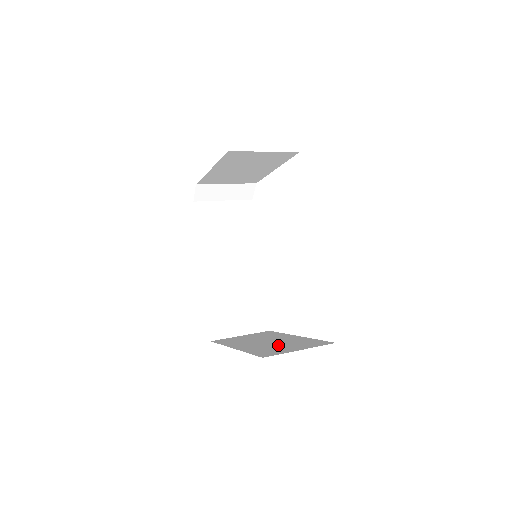
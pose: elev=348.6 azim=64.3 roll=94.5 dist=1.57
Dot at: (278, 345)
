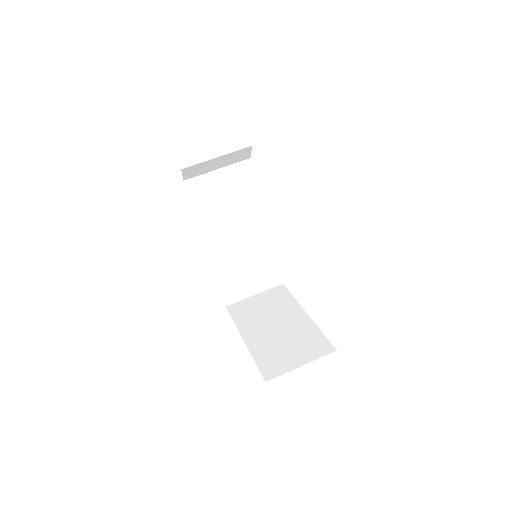
Dot at: (284, 343)
